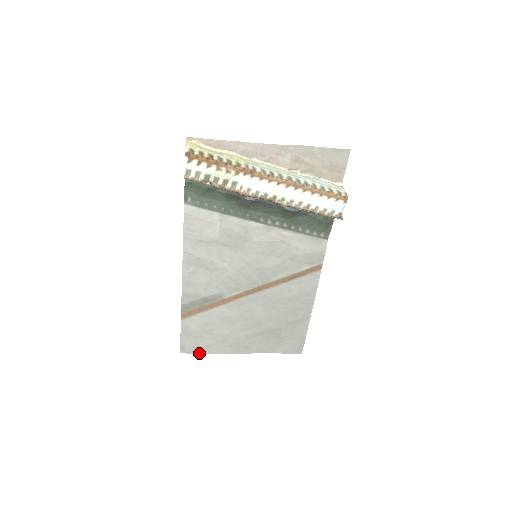
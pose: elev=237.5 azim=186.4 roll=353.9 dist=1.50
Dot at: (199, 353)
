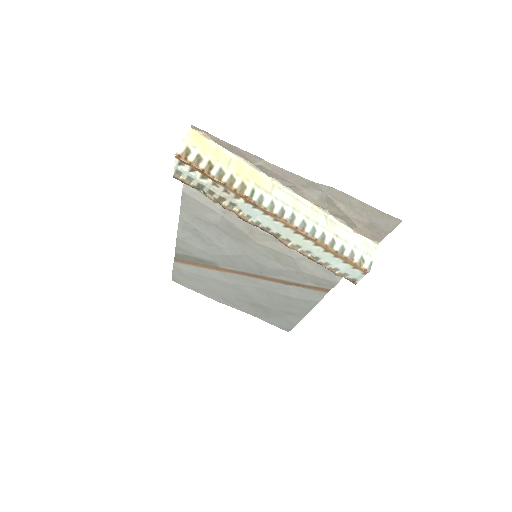
Dot at: (189, 288)
